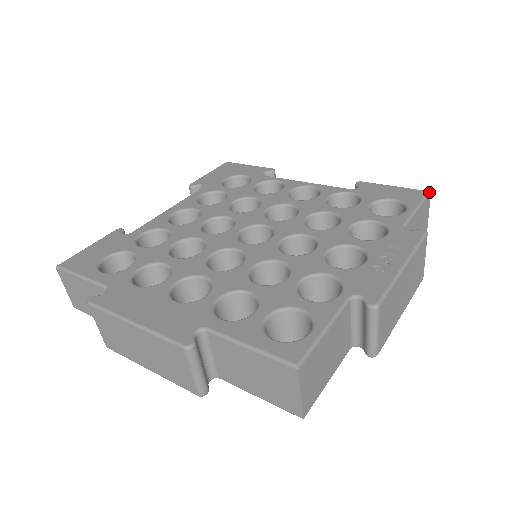
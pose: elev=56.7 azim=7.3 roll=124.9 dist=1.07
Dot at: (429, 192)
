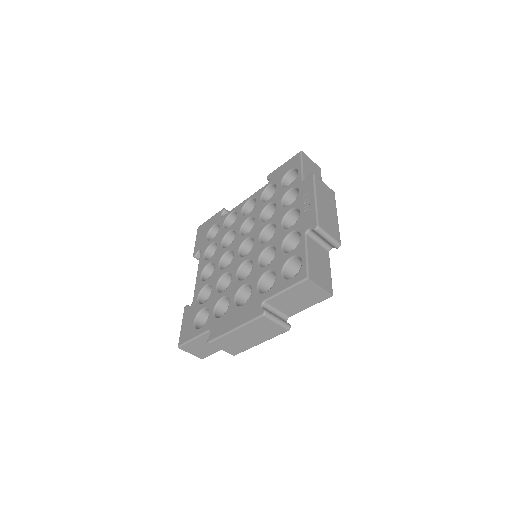
Dot at: (301, 152)
